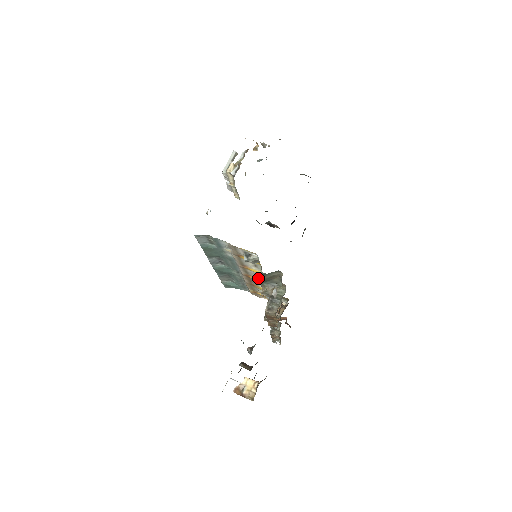
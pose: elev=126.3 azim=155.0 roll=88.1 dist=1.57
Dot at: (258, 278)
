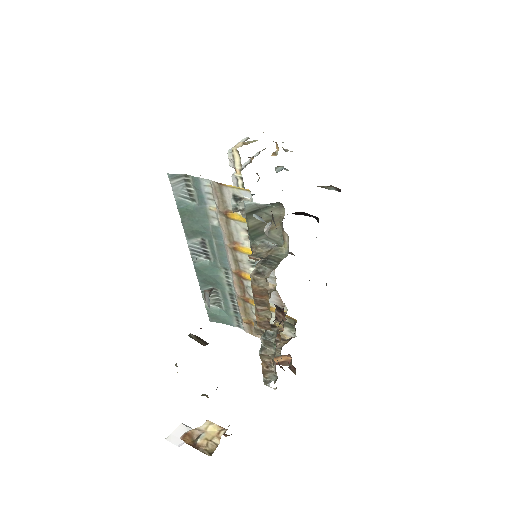
Dot at: (247, 222)
